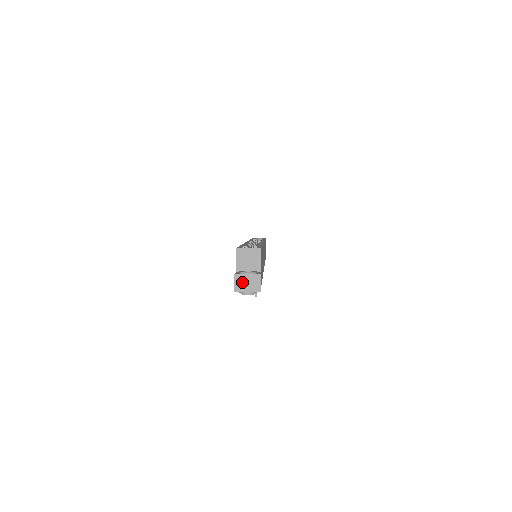
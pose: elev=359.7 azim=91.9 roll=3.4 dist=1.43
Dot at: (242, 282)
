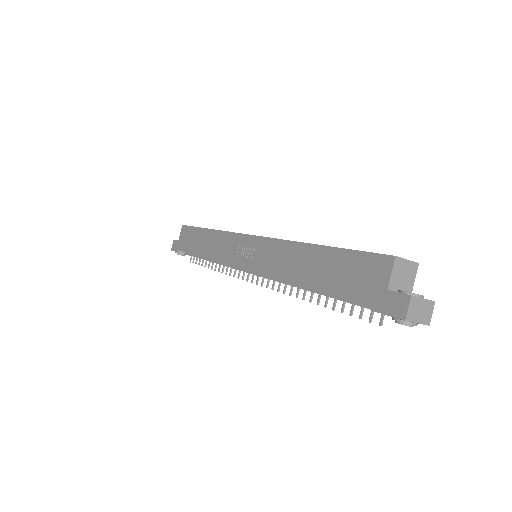
Dot at: (416, 308)
